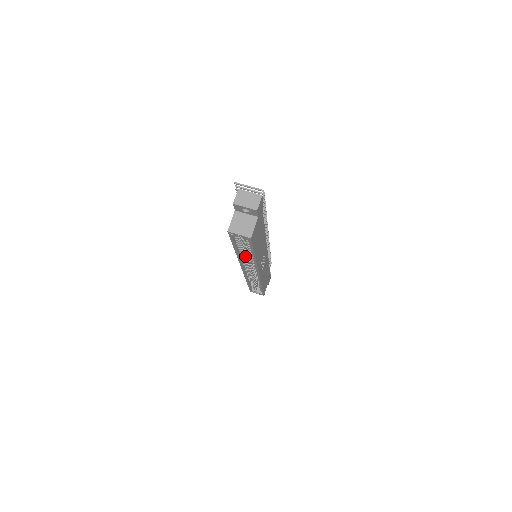
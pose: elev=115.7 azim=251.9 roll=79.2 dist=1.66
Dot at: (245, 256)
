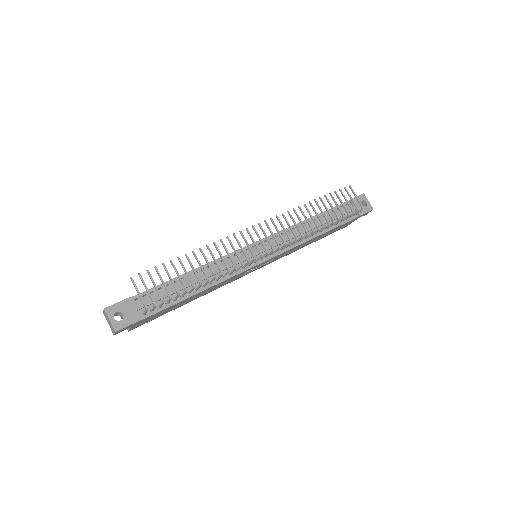
Dot at: occluded
